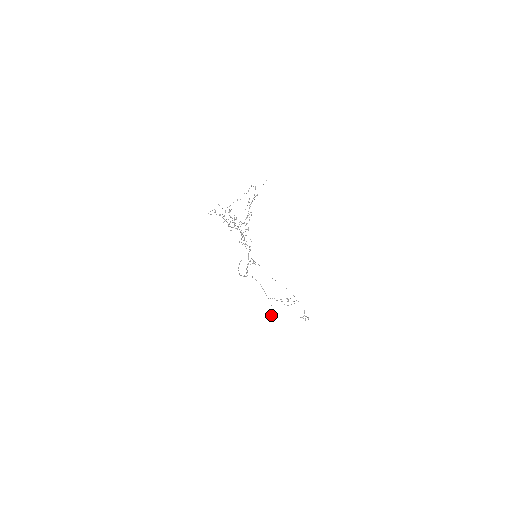
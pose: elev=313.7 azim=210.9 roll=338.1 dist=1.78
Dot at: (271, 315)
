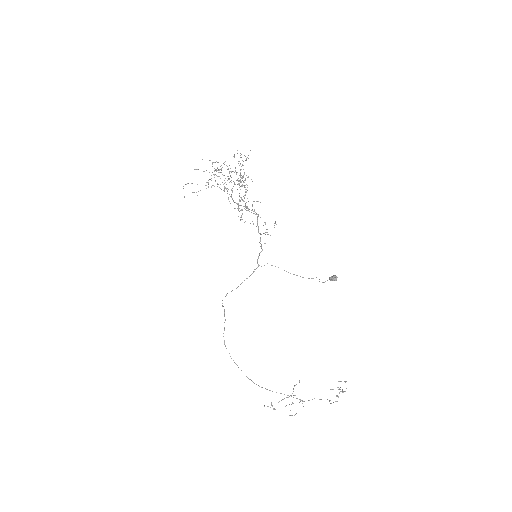
Dot at: occluded
